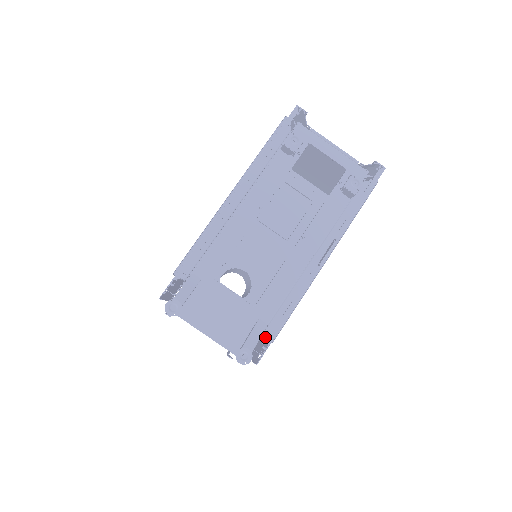
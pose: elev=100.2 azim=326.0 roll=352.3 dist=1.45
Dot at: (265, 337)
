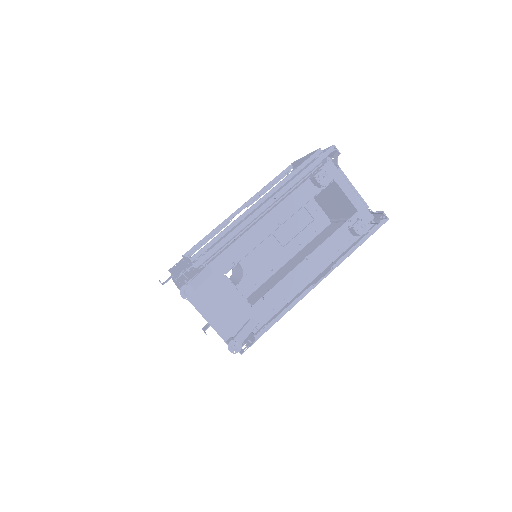
Dot at: occluded
